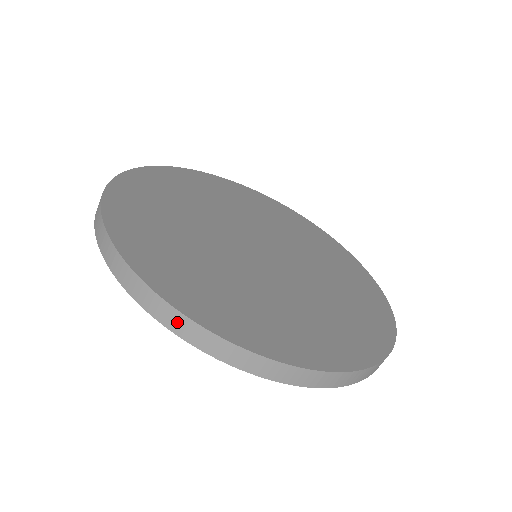
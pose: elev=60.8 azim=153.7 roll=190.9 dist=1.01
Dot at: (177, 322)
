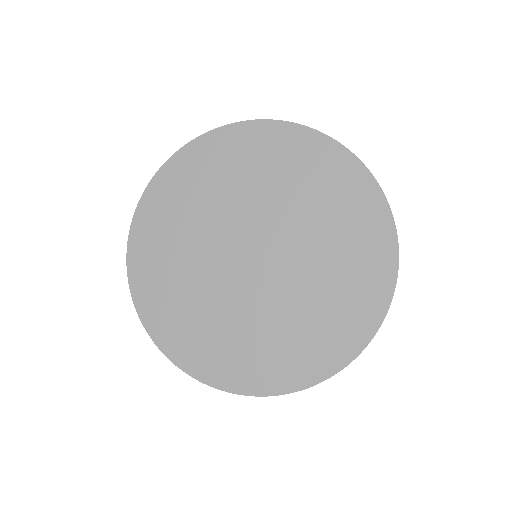
Dot at: occluded
